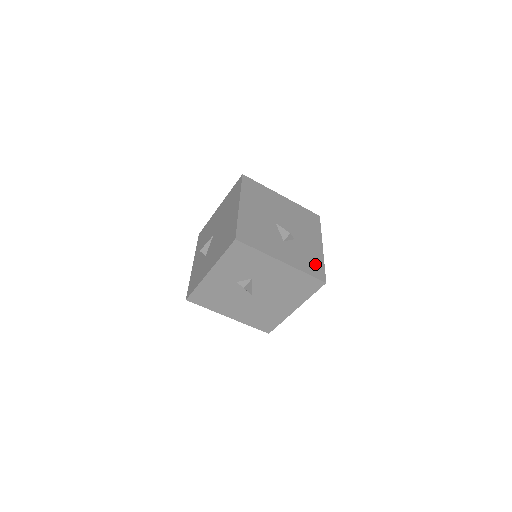
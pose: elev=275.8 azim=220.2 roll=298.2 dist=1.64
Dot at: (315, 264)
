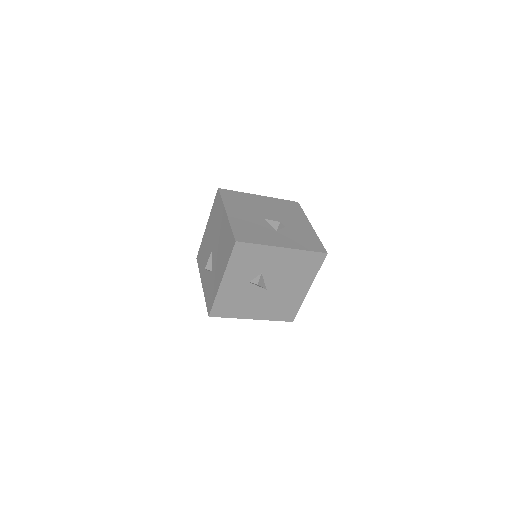
Dot at: (311, 241)
